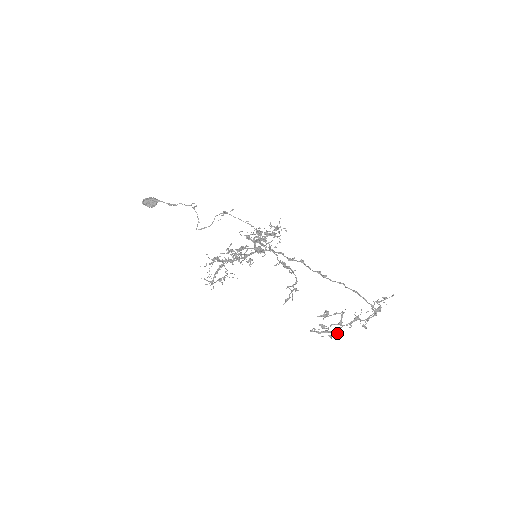
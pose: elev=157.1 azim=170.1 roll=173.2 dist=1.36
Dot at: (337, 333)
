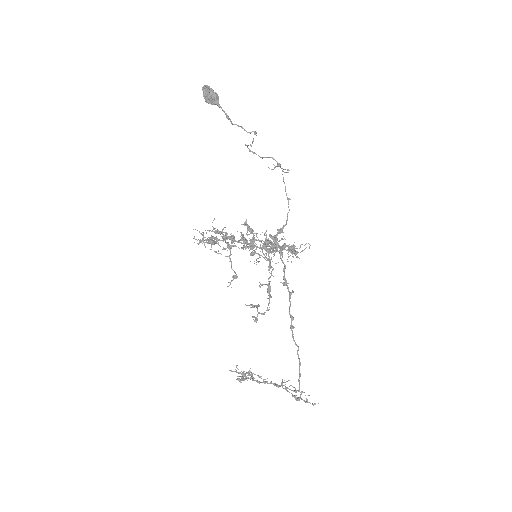
Dot at: occluded
